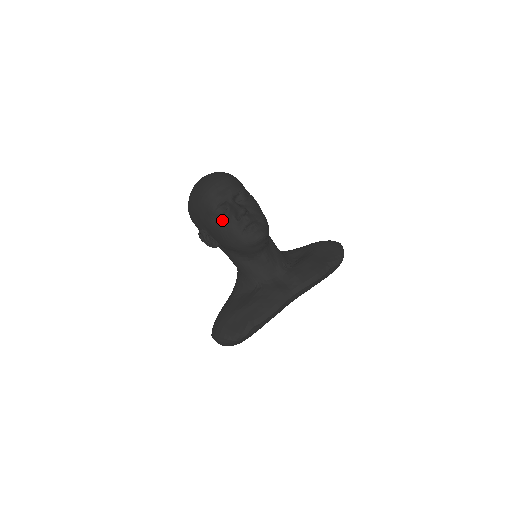
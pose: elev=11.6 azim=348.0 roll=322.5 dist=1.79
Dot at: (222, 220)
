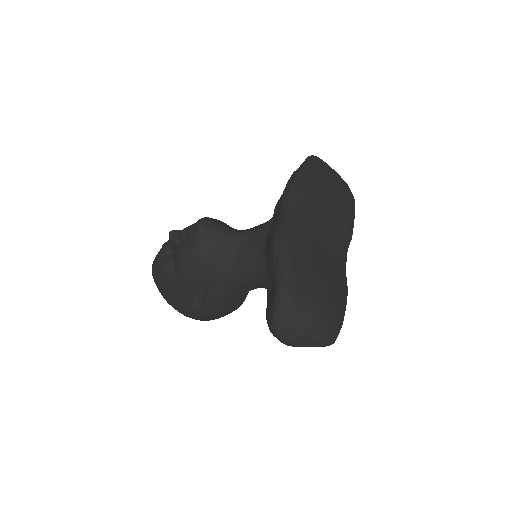
Dot at: (174, 263)
